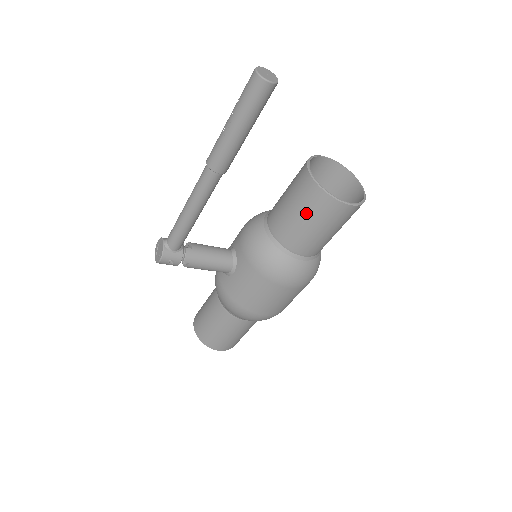
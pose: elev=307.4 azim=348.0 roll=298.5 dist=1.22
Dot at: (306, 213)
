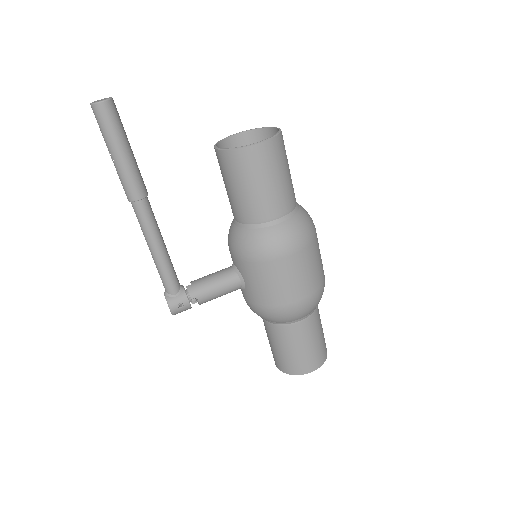
Dot at: (239, 180)
